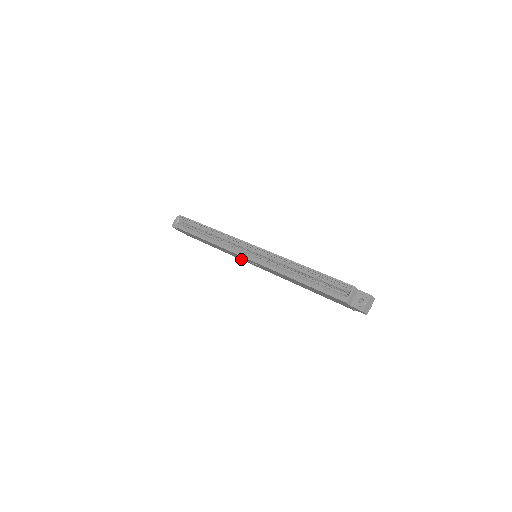
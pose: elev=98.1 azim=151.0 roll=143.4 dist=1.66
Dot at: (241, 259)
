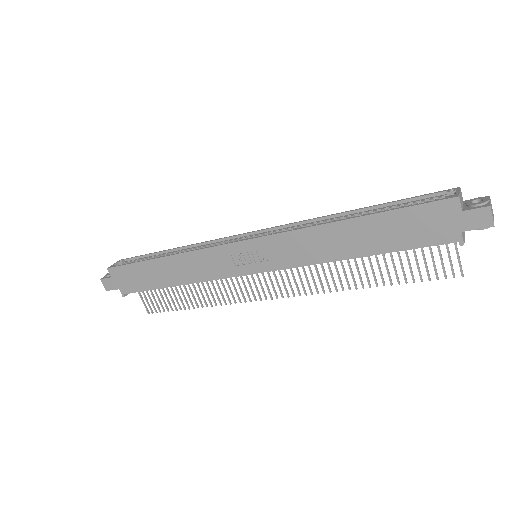
Dot at: (226, 275)
